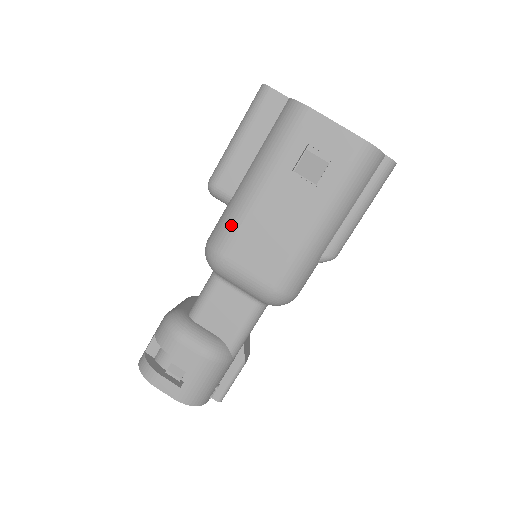
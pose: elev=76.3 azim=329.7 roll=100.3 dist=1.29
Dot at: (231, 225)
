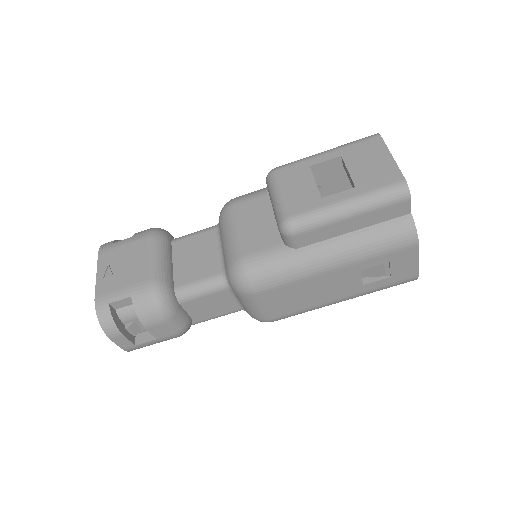
Dot at: (282, 277)
